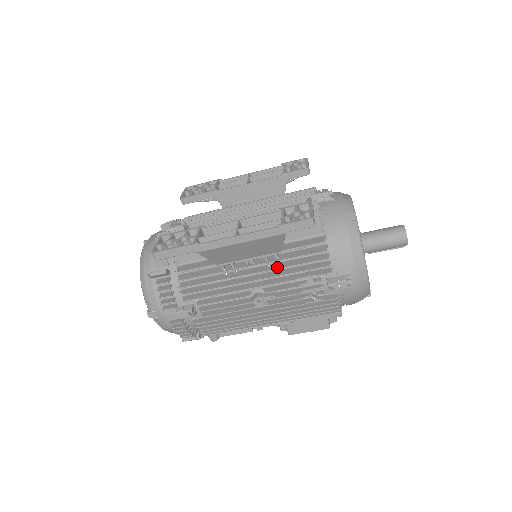
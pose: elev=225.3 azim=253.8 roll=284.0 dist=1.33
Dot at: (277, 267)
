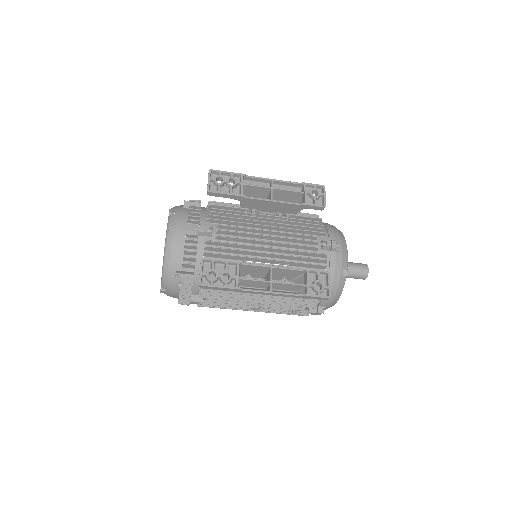
Dot at: (282, 297)
